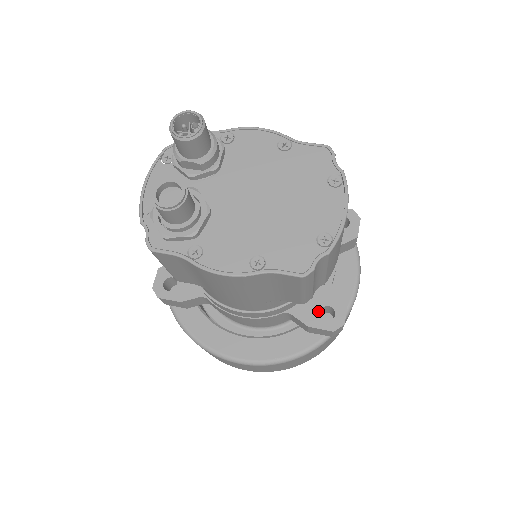
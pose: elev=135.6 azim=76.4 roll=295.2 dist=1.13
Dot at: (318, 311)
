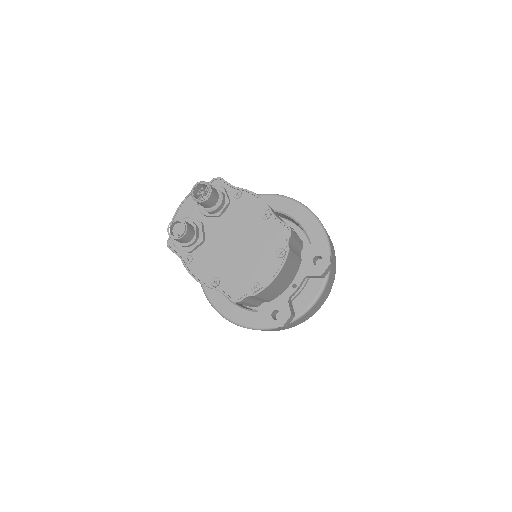
Dot at: (272, 311)
